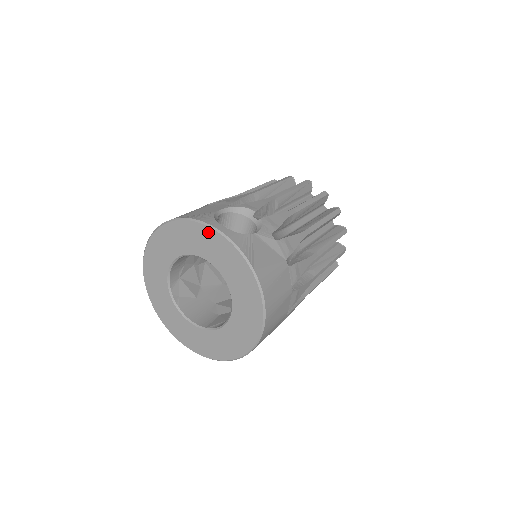
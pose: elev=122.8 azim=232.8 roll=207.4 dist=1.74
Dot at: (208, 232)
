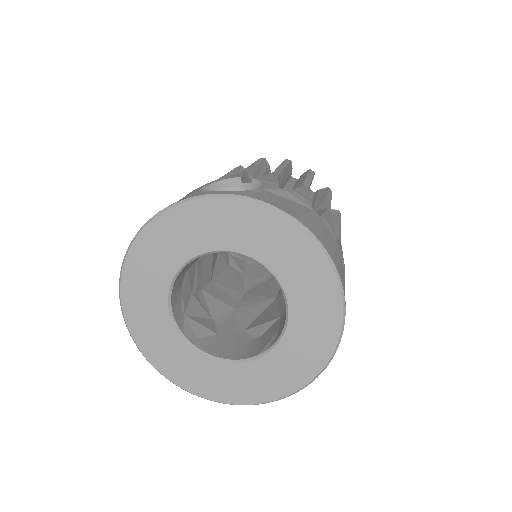
Dot at: (206, 206)
